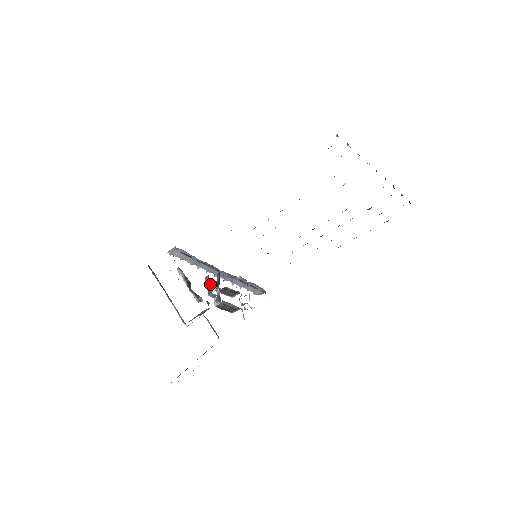
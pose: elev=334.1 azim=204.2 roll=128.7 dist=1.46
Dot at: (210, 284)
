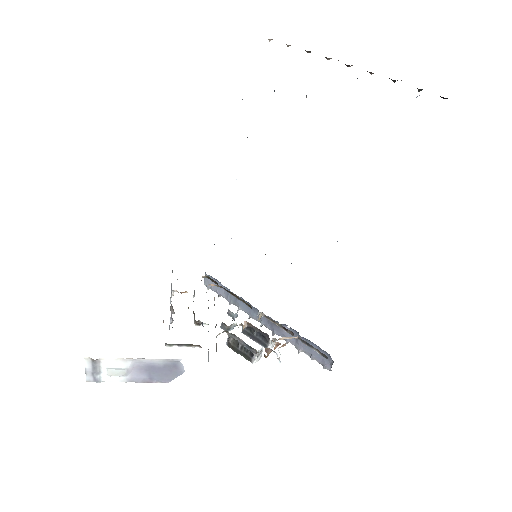
Dot at: (233, 319)
